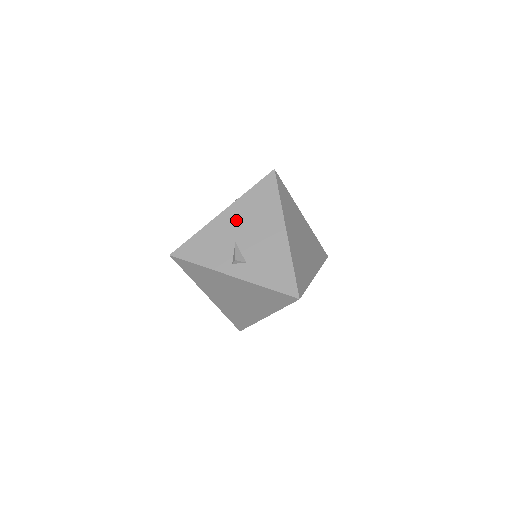
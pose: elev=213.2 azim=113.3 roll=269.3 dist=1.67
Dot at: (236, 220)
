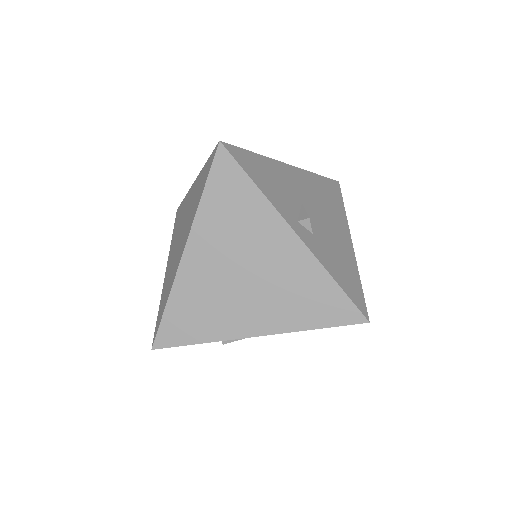
Dot at: (304, 185)
